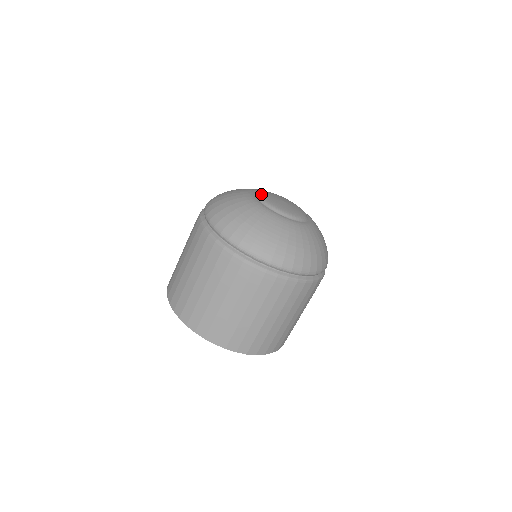
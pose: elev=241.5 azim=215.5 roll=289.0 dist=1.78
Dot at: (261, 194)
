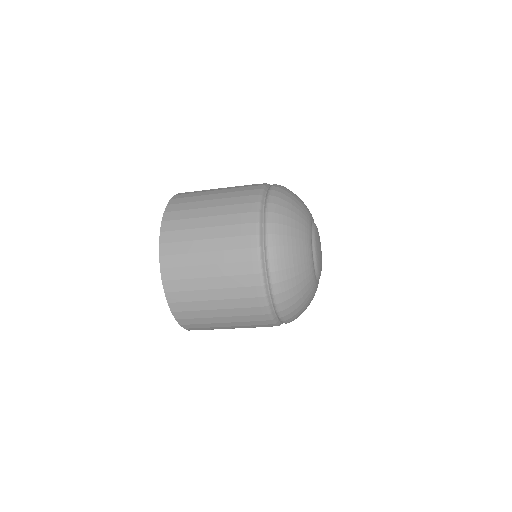
Dot at: (317, 254)
